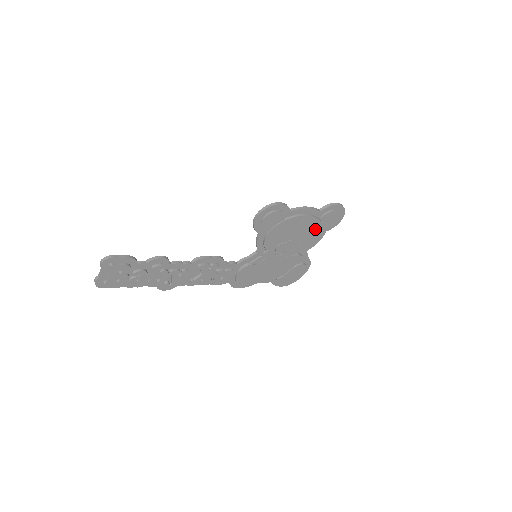
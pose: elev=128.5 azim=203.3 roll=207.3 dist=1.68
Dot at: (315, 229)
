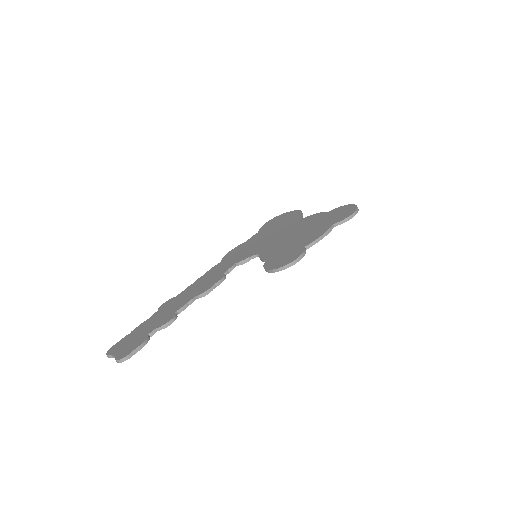
Dot at: occluded
